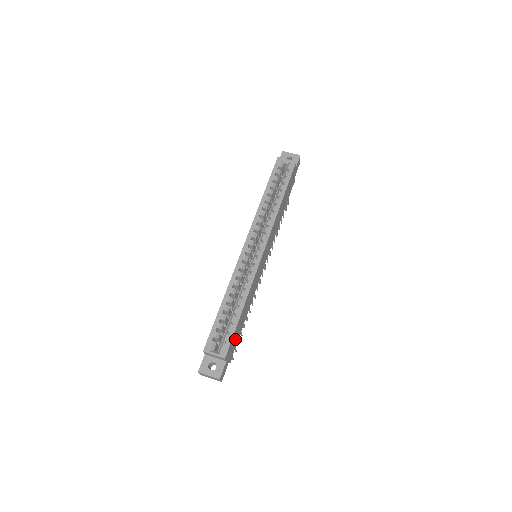
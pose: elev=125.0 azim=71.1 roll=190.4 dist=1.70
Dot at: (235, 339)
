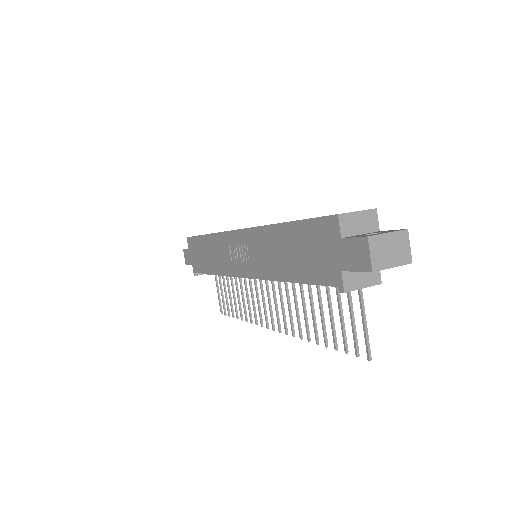
Dot at: occluded
